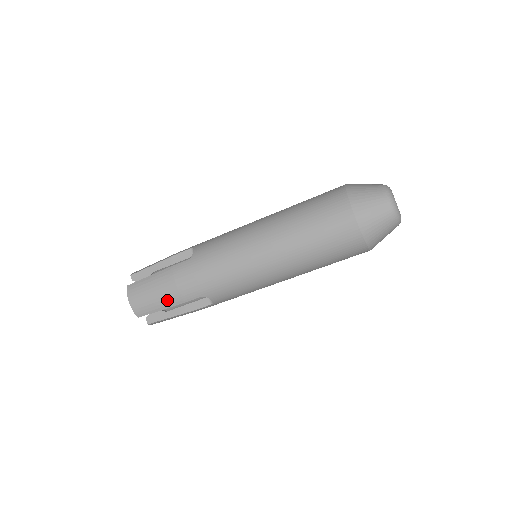
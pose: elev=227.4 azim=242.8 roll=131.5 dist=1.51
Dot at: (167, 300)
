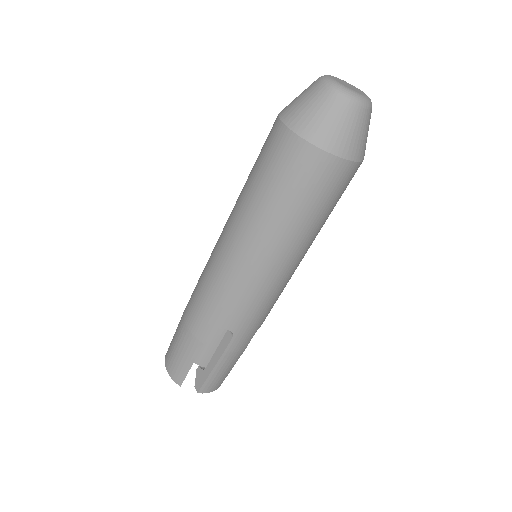
Dot at: (189, 350)
